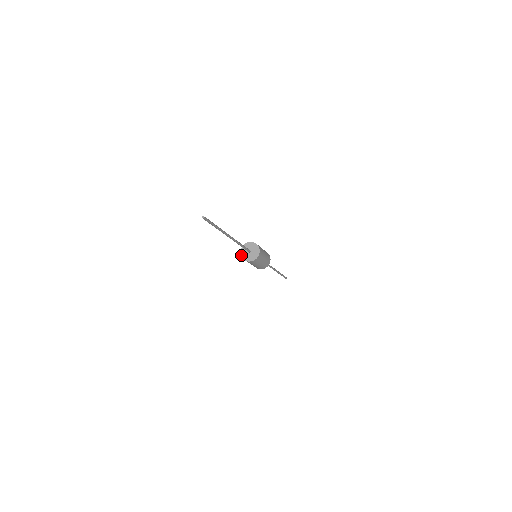
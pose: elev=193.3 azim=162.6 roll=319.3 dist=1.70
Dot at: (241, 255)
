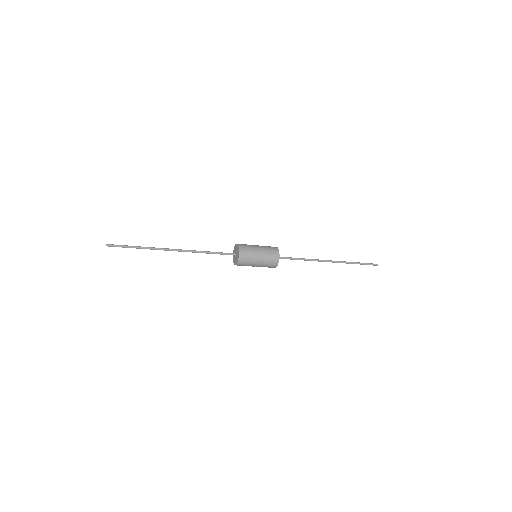
Dot at: occluded
